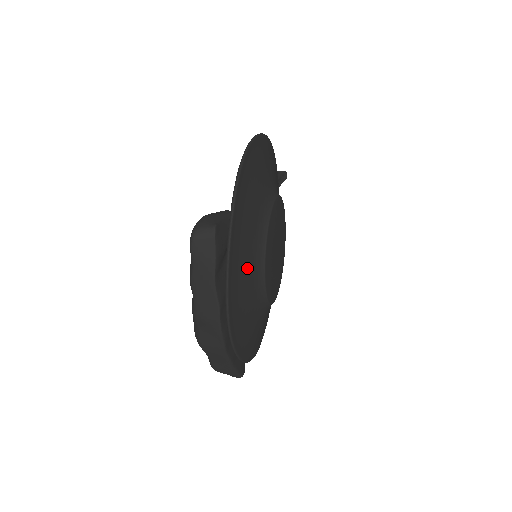
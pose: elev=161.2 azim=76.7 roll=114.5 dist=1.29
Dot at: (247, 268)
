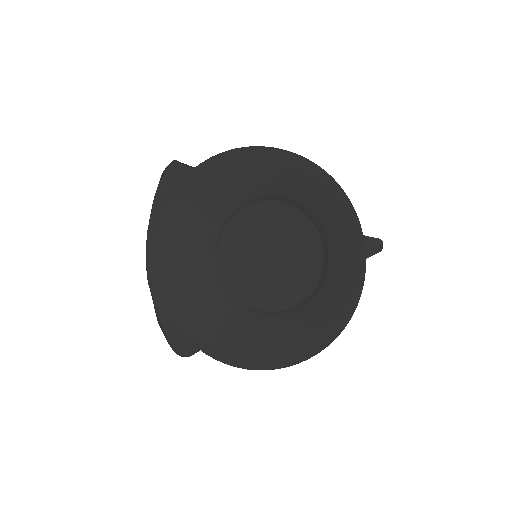
Dot at: (200, 219)
